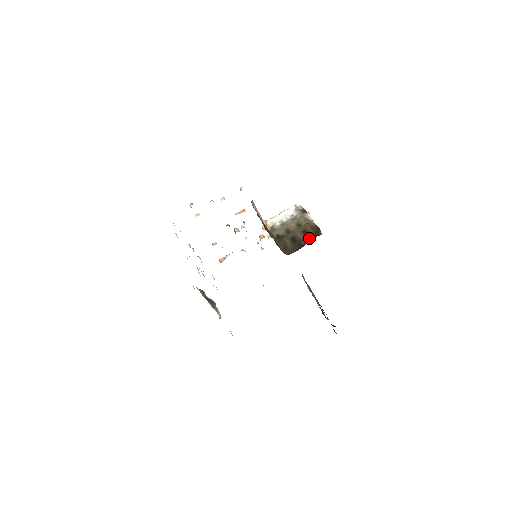
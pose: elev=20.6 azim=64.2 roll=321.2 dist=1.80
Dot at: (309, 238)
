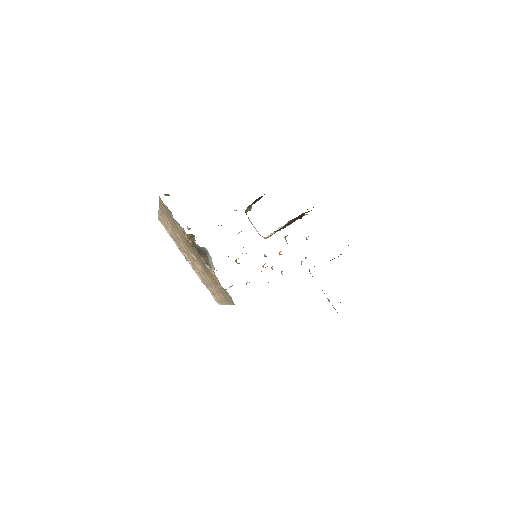
Dot at: occluded
